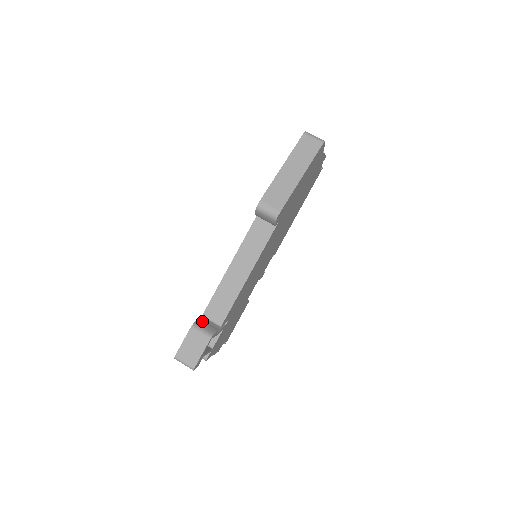
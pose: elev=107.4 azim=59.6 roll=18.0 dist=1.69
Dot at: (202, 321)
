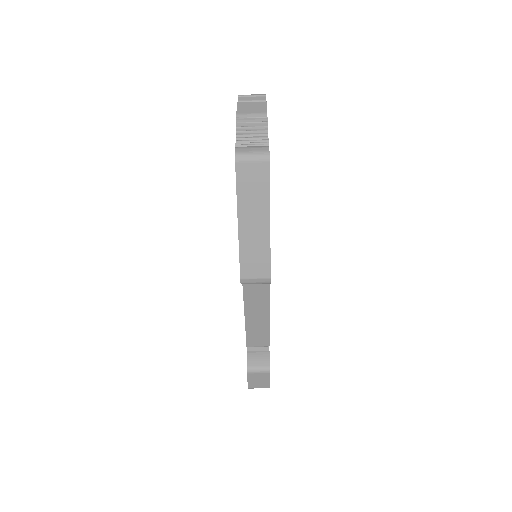
Dot at: (251, 356)
